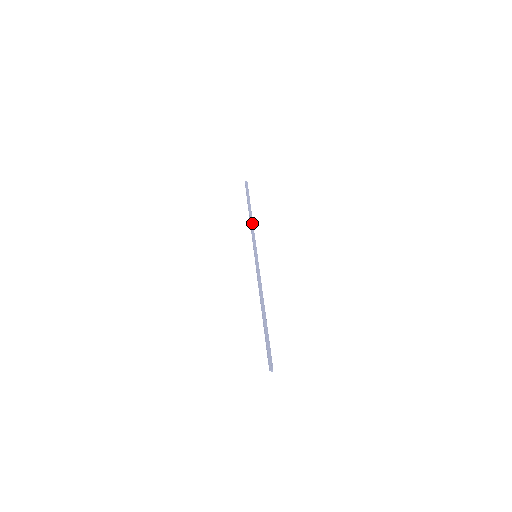
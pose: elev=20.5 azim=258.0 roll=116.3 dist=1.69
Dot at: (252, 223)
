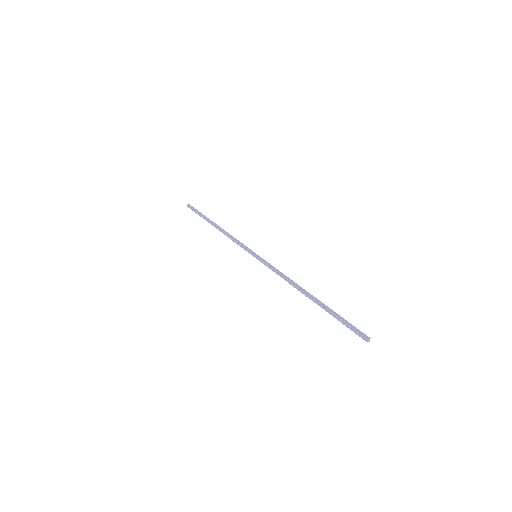
Dot at: (227, 232)
